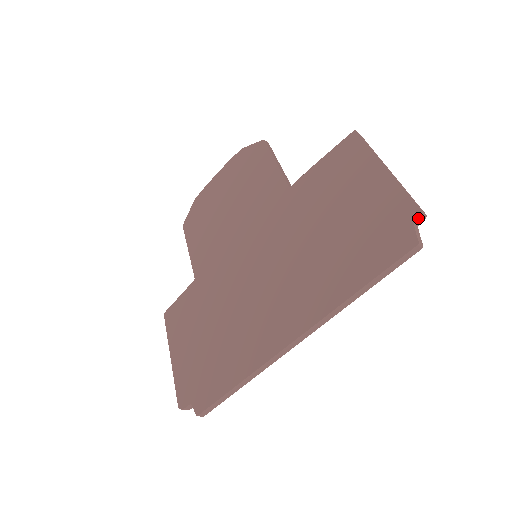
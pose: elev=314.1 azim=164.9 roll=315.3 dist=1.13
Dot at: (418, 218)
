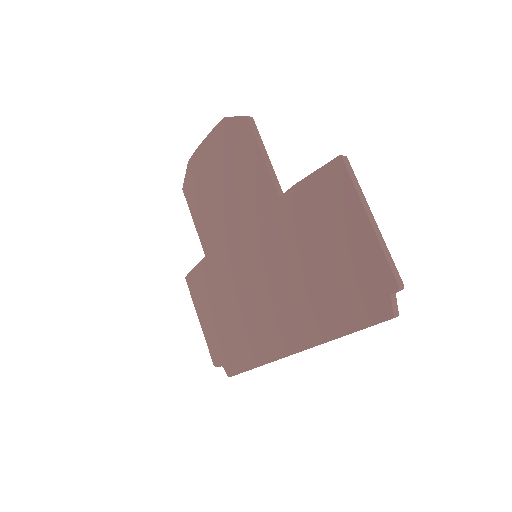
Dot at: (395, 292)
